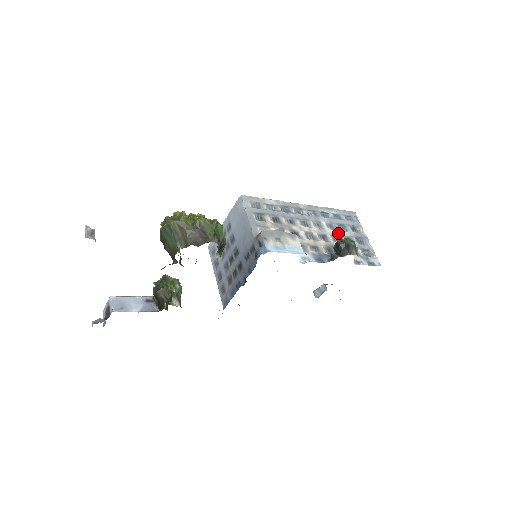
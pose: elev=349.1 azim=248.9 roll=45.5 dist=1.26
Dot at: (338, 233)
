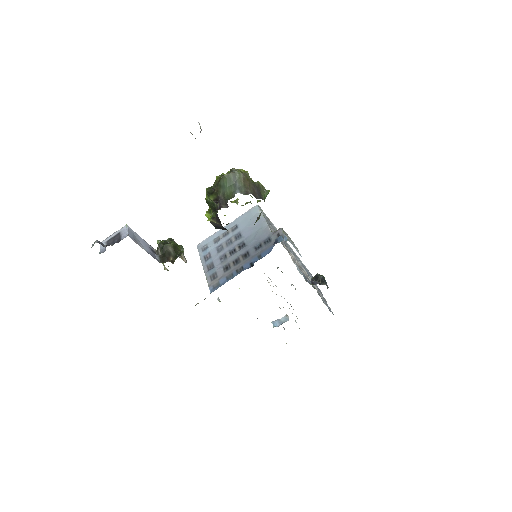
Dot at: (308, 276)
